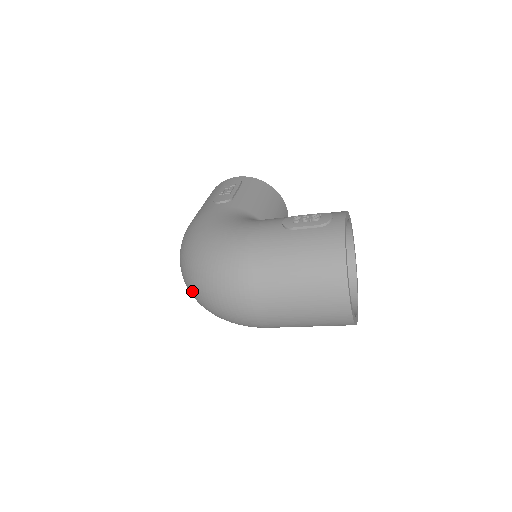
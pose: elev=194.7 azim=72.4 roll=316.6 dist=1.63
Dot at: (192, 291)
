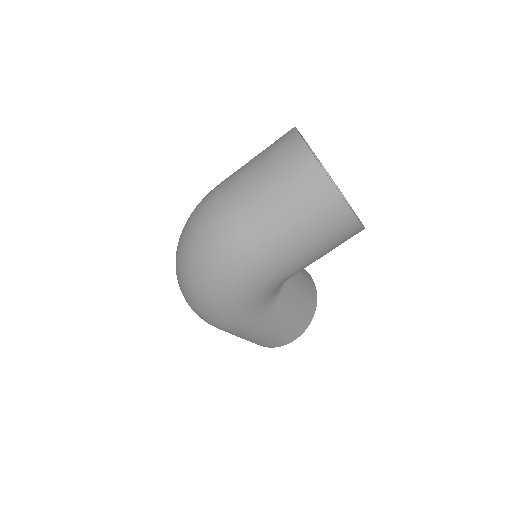
Dot at: (178, 266)
